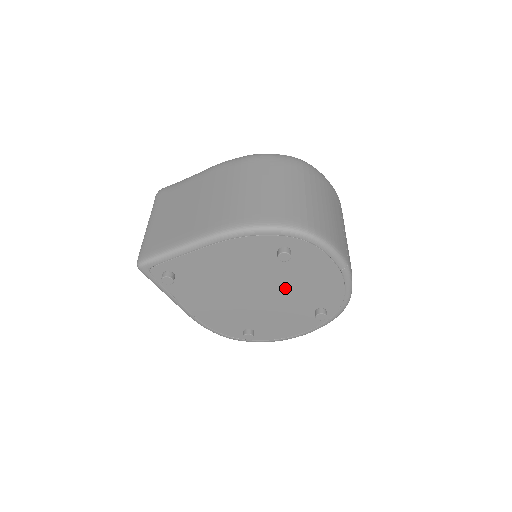
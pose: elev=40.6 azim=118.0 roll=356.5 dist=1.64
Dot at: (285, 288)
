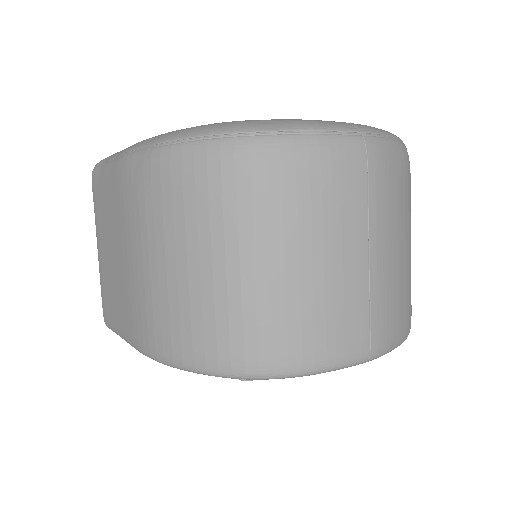
Dot at: occluded
